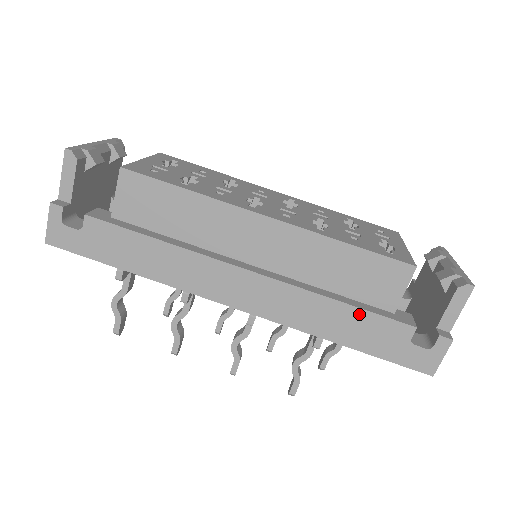
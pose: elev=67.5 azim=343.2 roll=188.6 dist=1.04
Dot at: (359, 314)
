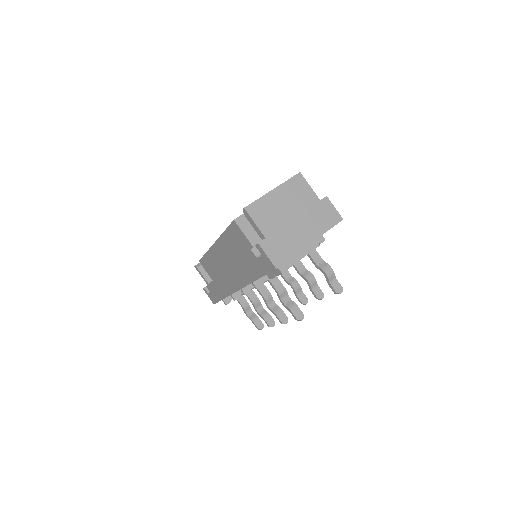
Dot at: (243, 261)
